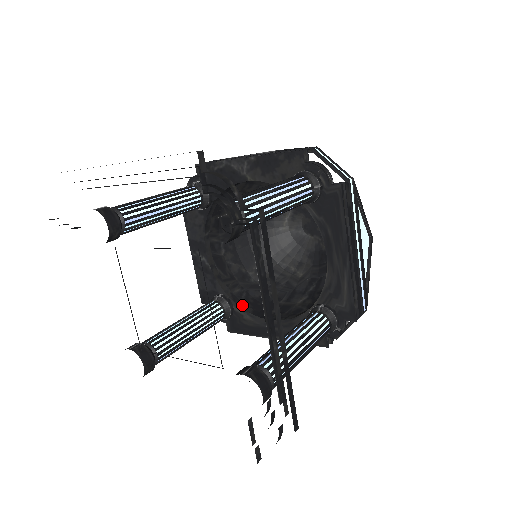
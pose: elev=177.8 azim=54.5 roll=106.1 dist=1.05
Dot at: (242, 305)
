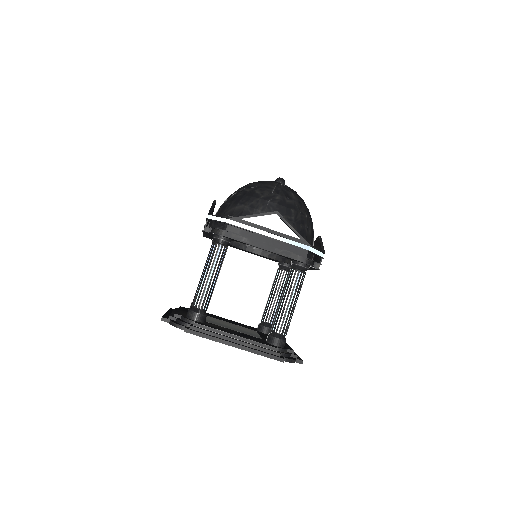
Dot at: (288, 261)
